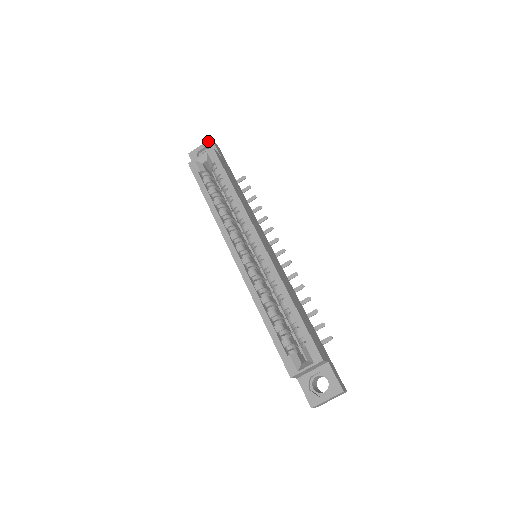
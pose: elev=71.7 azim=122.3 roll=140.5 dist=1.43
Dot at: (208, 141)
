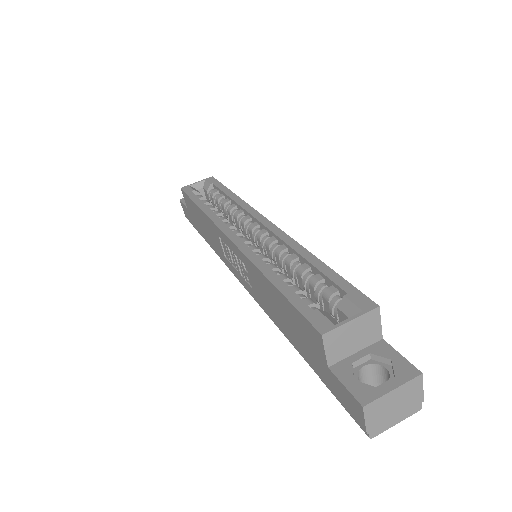
Dot at: occluded
